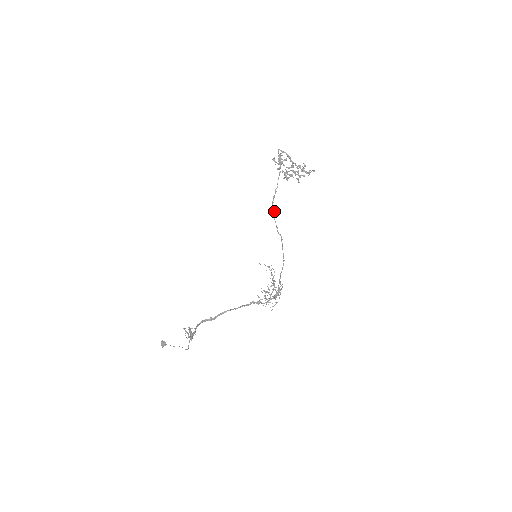
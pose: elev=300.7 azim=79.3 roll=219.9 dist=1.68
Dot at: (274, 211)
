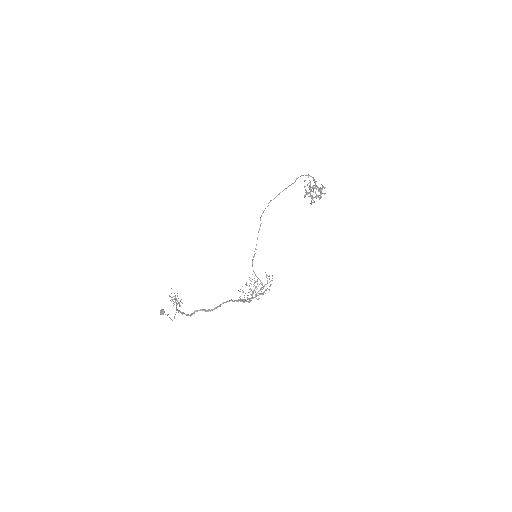
Dot at: (268, 205)
